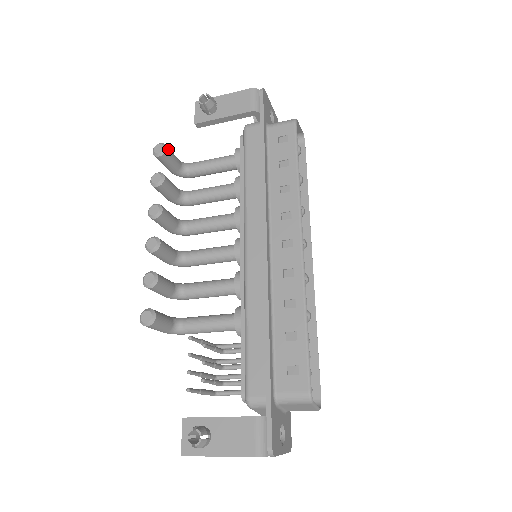
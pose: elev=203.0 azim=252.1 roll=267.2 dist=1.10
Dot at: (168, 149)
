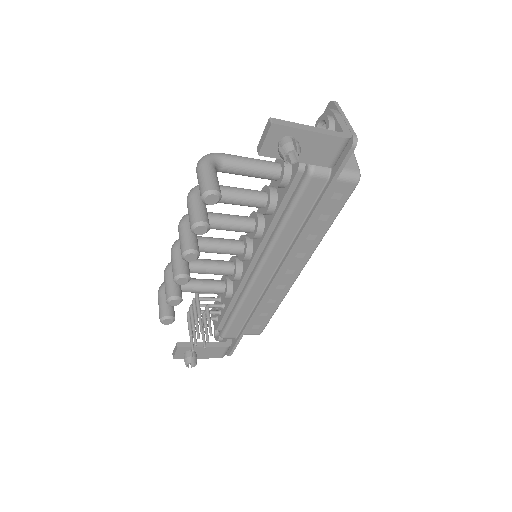
Dot at: occluded
